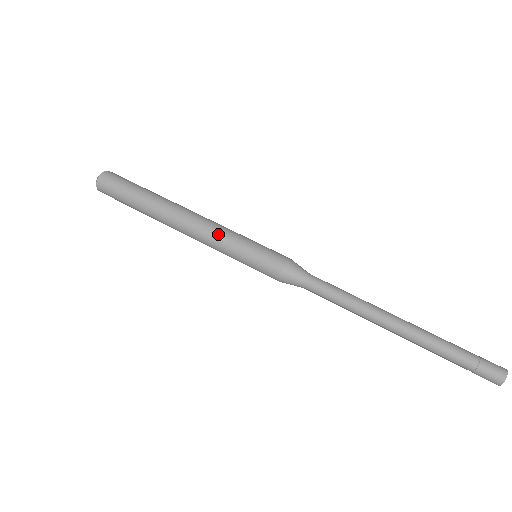
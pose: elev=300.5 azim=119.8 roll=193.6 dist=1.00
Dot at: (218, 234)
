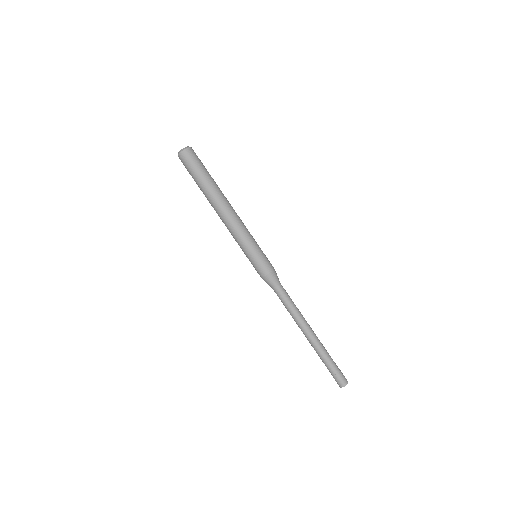
Dot at: (242, 232)
